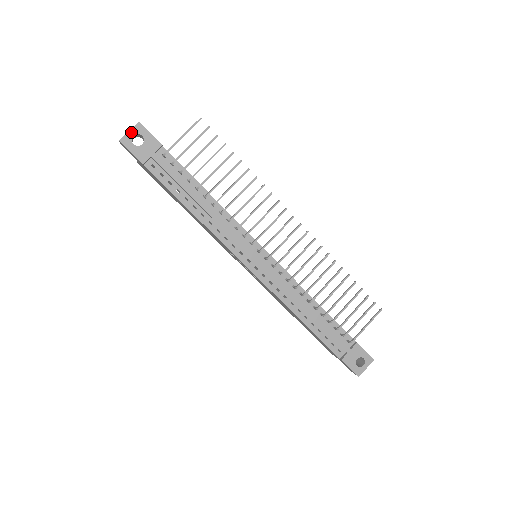
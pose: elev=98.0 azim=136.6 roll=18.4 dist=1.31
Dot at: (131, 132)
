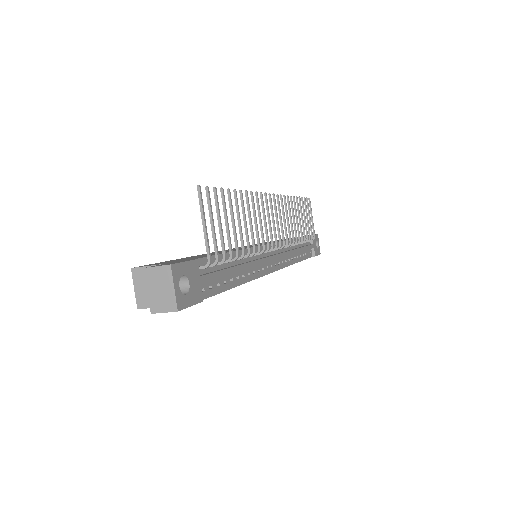
Dot at: (176, 286)
